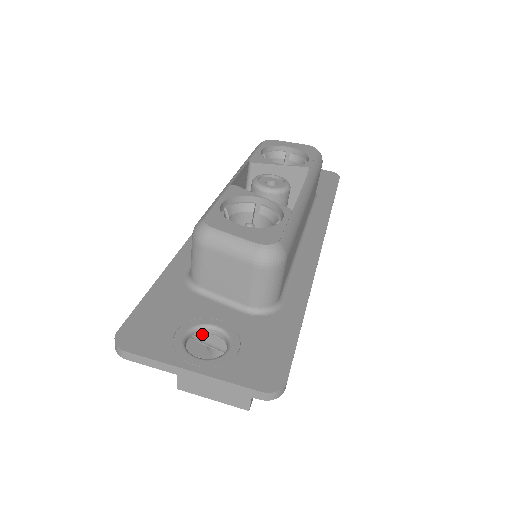
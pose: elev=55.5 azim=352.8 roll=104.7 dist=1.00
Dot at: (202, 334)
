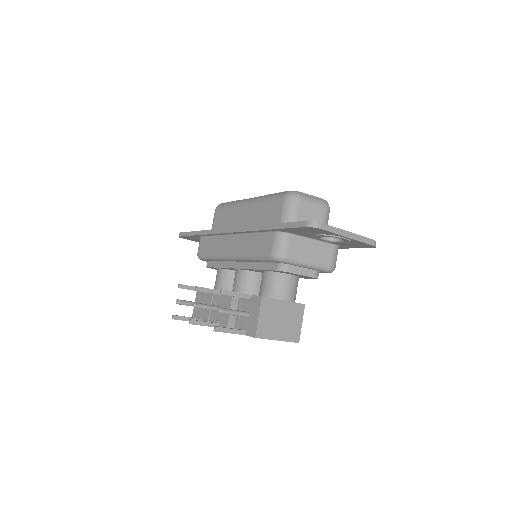
Dot at: (303, 254)
